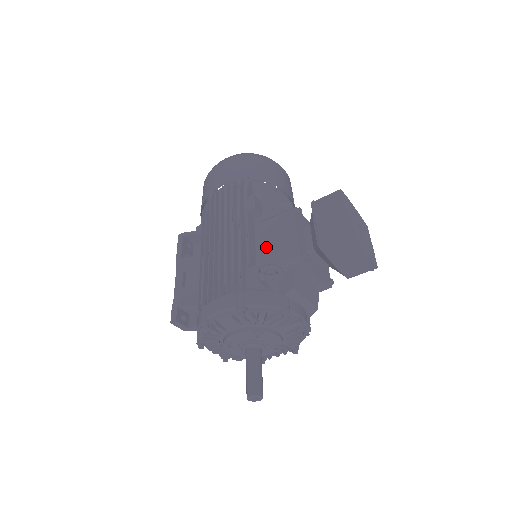
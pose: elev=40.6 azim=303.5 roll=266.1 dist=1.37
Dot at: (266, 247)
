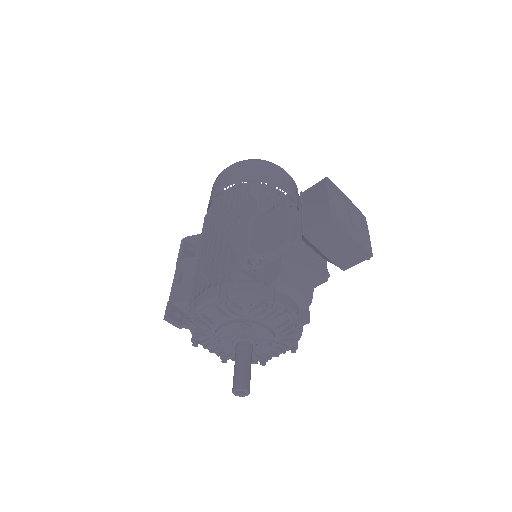
Dot at: (256, 241)
